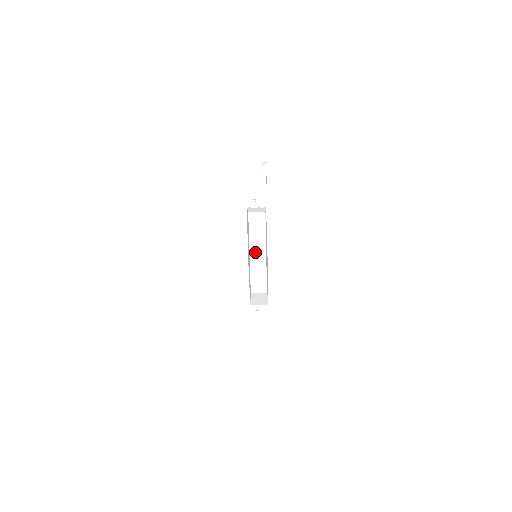
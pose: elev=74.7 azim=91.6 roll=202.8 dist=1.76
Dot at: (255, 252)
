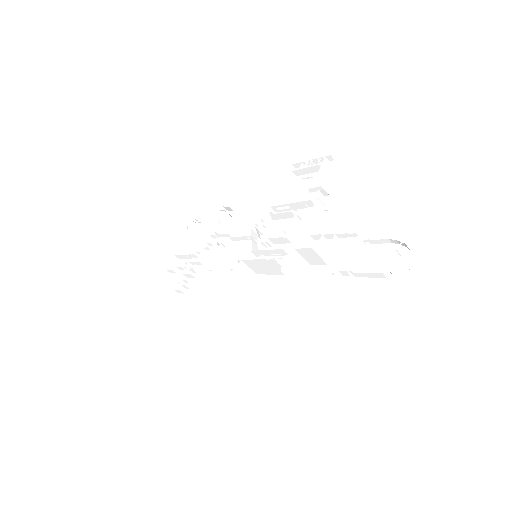
Dot at: (261, 264)
